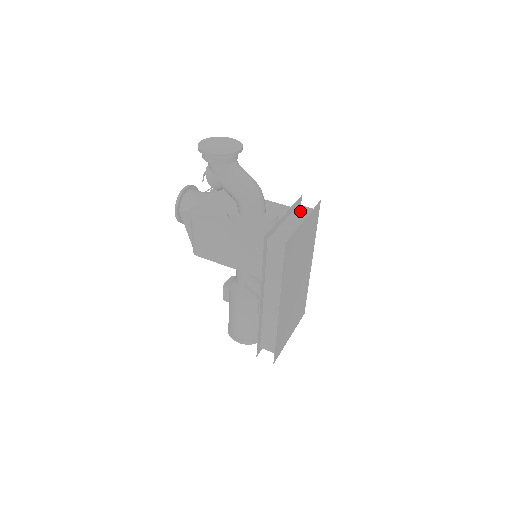
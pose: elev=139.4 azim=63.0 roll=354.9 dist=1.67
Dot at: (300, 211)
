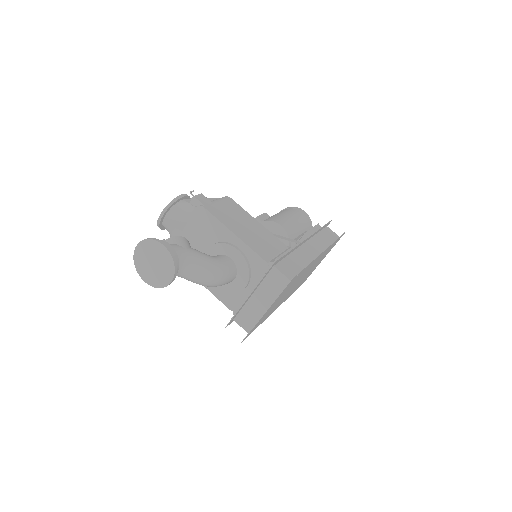
Dot at: (272, 280)
